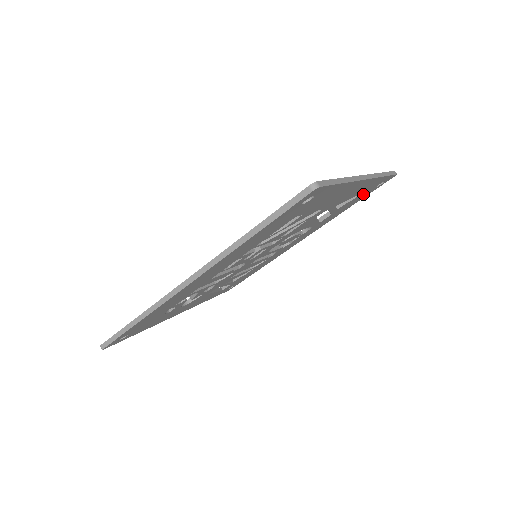
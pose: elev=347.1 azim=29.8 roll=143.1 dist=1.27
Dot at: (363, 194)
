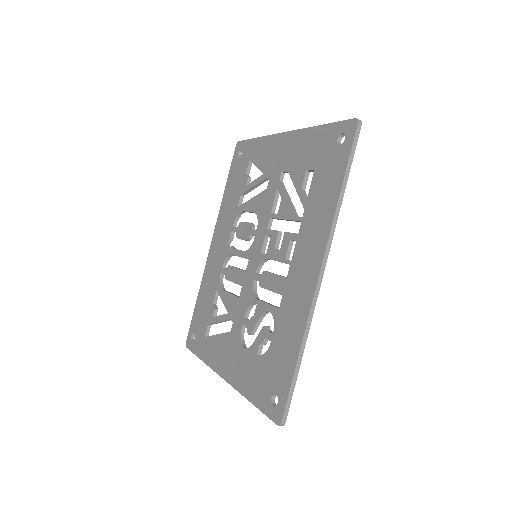
Dot at: occluded
